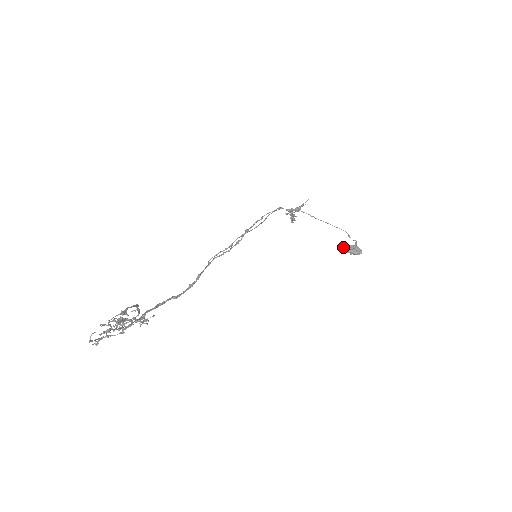
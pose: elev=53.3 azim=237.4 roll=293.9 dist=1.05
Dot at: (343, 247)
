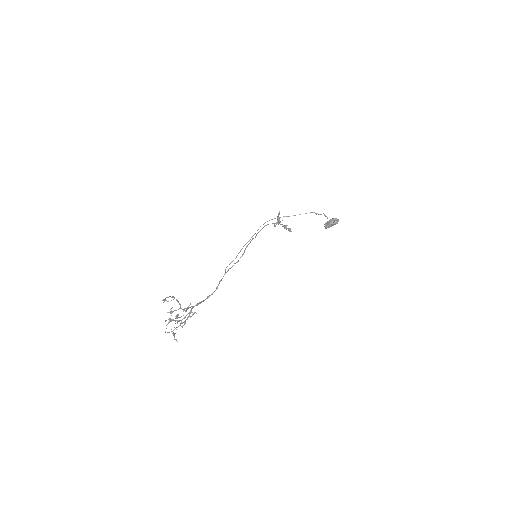
Dot at: (325, 224)
